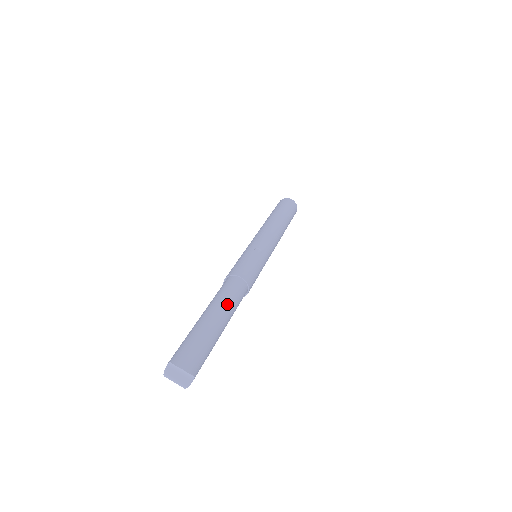
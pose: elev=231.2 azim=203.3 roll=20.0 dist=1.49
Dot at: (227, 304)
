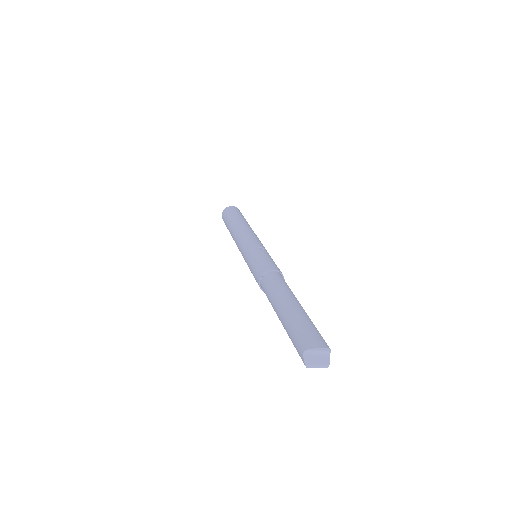
Dot at: (290, 292)
